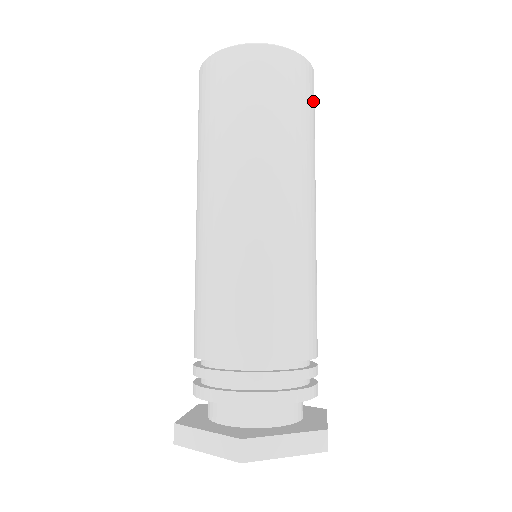
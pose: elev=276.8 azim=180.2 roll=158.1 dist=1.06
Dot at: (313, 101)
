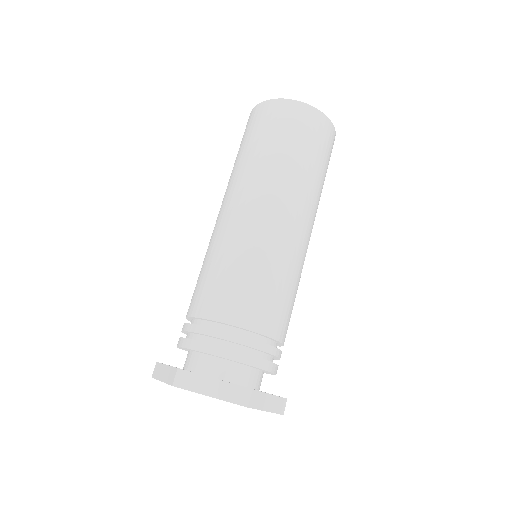
Dot at: (323, 142)
